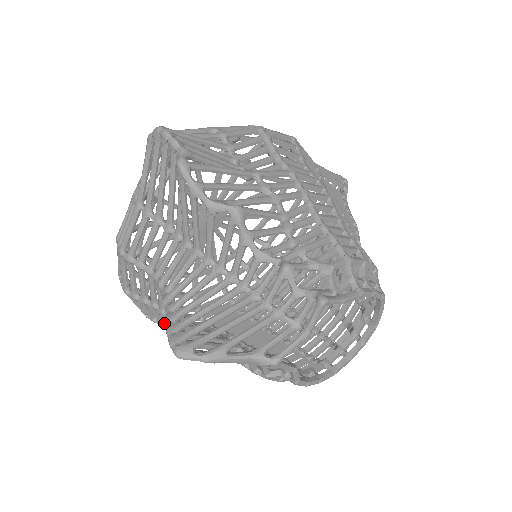
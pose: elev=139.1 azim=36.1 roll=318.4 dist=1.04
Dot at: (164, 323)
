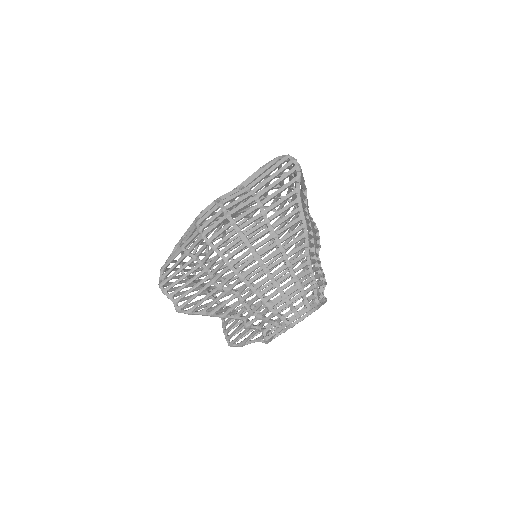
Dot at: occluded
